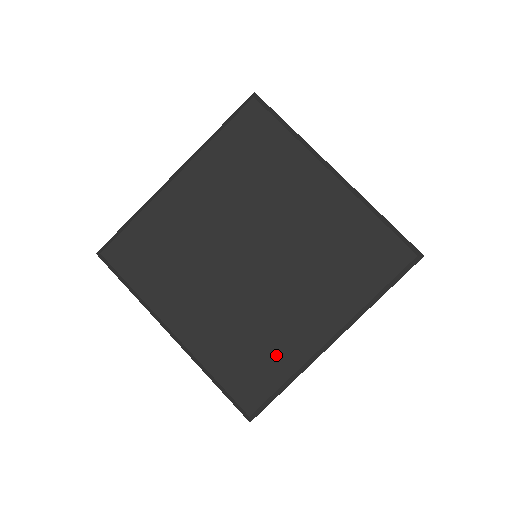
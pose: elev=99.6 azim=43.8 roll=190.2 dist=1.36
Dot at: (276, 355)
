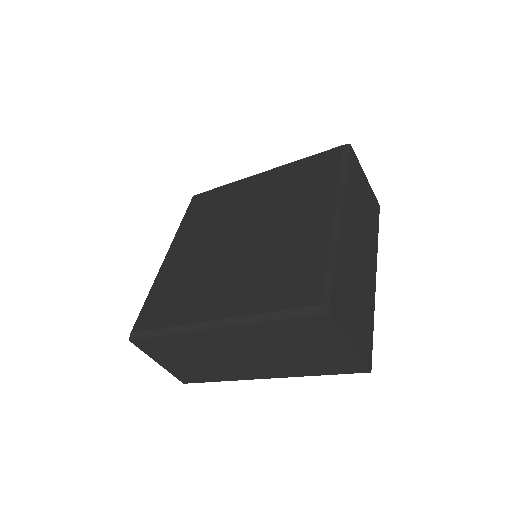
Dot at: (180, 306)
